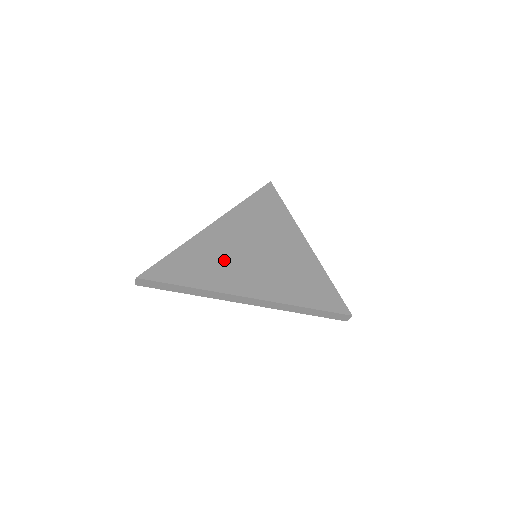
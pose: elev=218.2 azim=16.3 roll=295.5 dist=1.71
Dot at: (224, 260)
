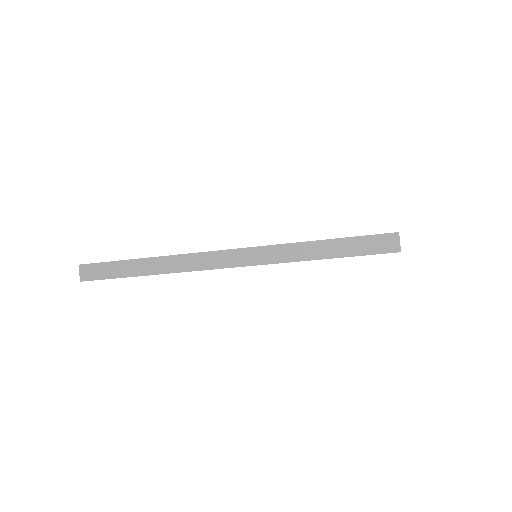
Dot at: occluded
